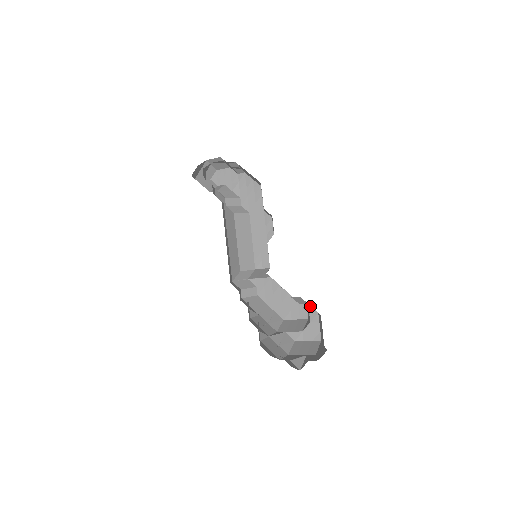
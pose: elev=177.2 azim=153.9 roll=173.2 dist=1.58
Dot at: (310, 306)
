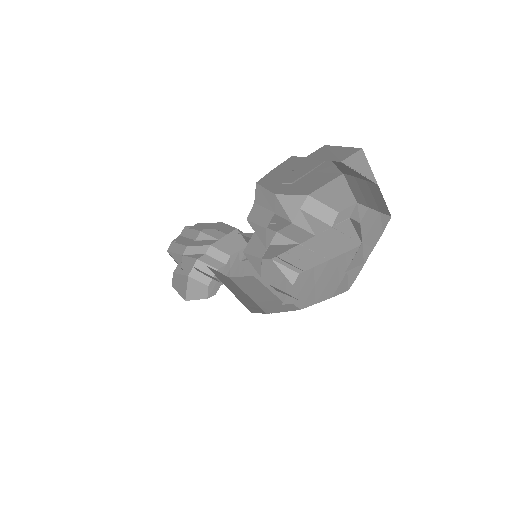
Dot at: (343, 211)
